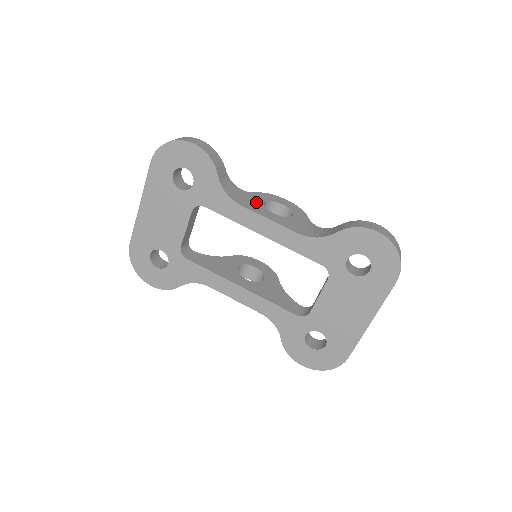
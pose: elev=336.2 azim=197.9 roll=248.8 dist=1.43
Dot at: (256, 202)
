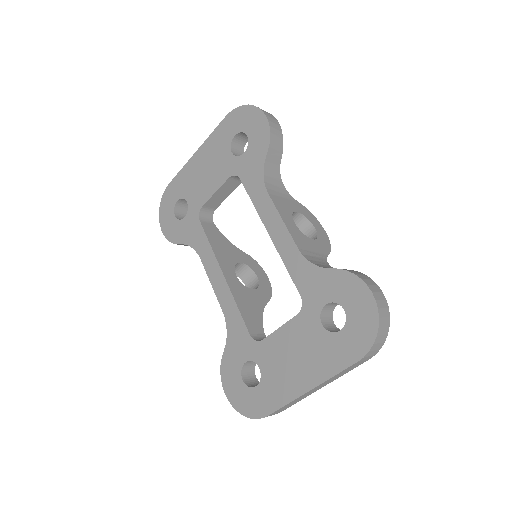
Dot at: (288, 205)
